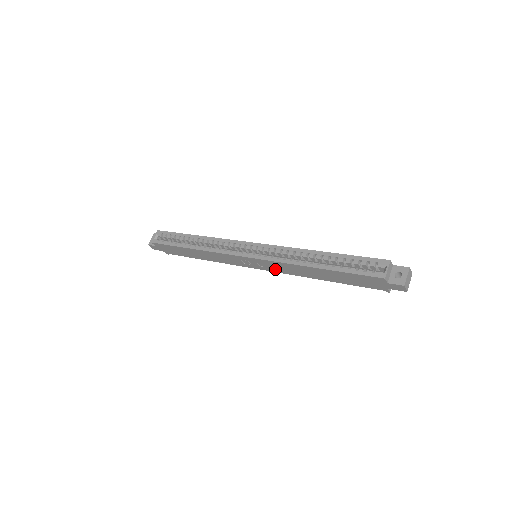
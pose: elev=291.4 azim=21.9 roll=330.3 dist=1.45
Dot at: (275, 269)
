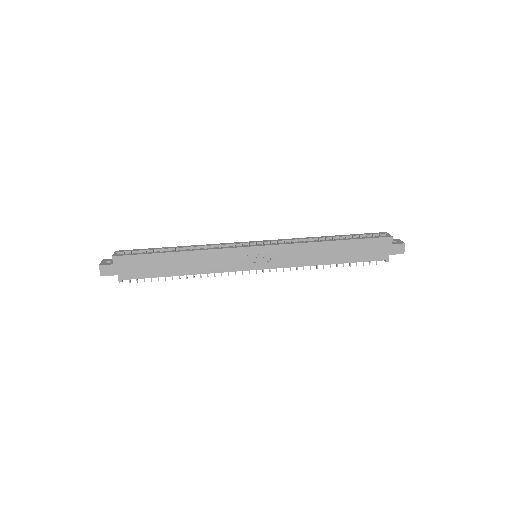
Dot at: (281, 261)
